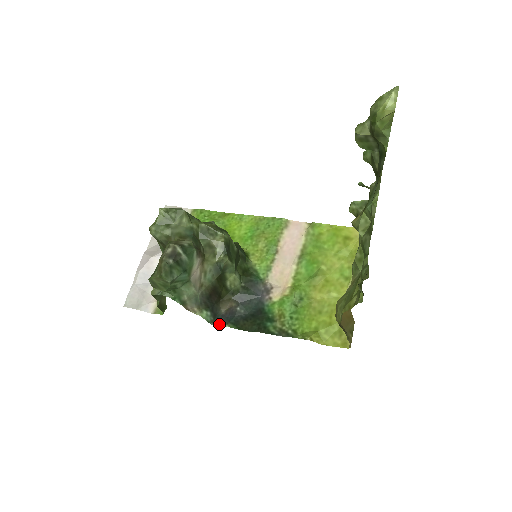
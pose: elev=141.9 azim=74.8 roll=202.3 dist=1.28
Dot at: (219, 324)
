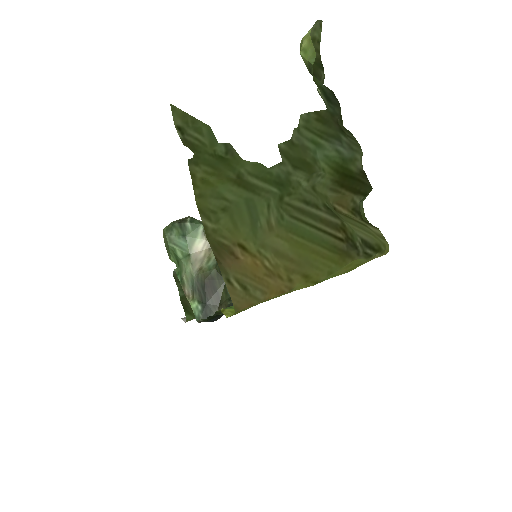
Dot at: occluded
